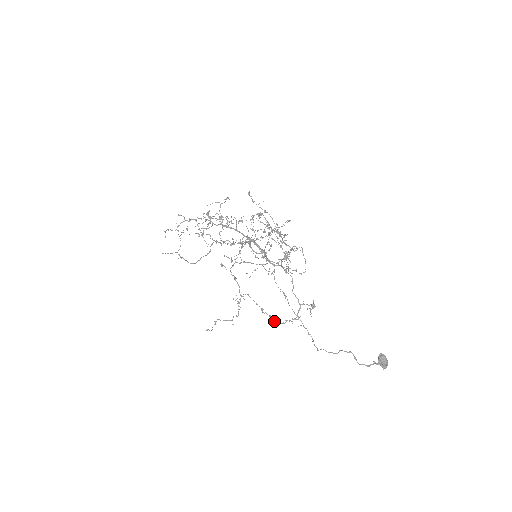
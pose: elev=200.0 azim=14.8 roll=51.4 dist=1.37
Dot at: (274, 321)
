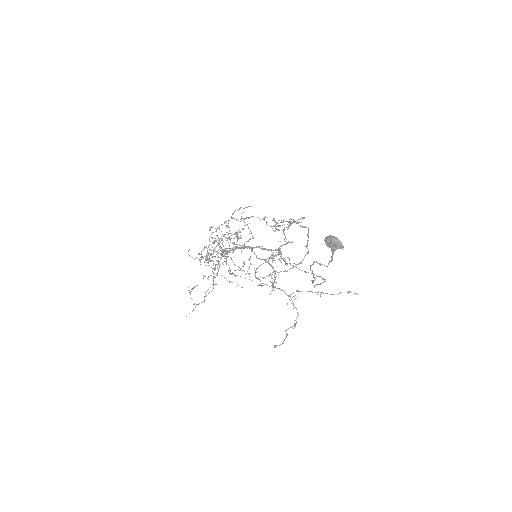
Dot at: occluded
